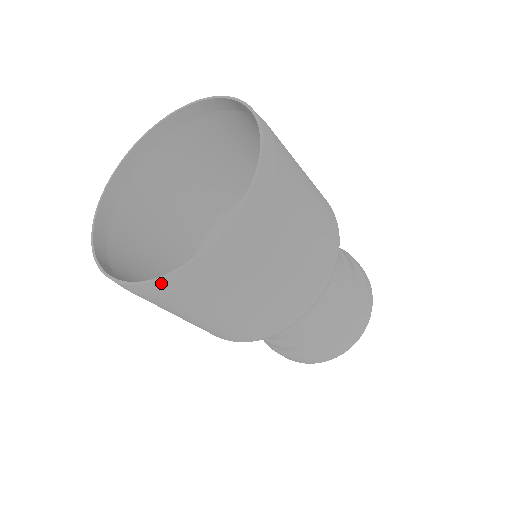
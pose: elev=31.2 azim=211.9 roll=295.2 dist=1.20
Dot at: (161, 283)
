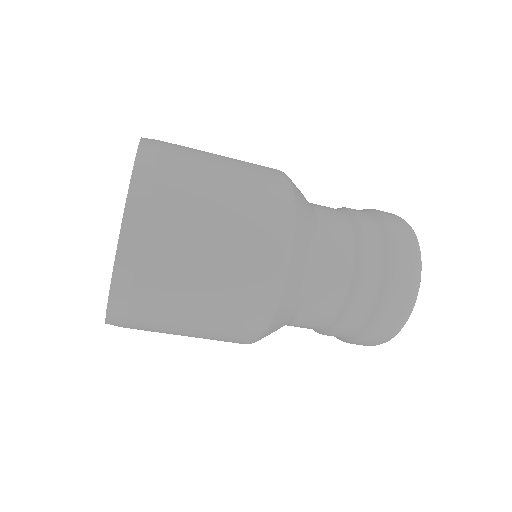
Dot at: occluded
